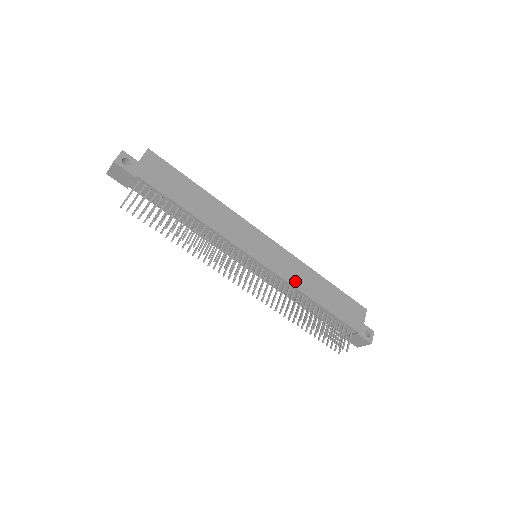
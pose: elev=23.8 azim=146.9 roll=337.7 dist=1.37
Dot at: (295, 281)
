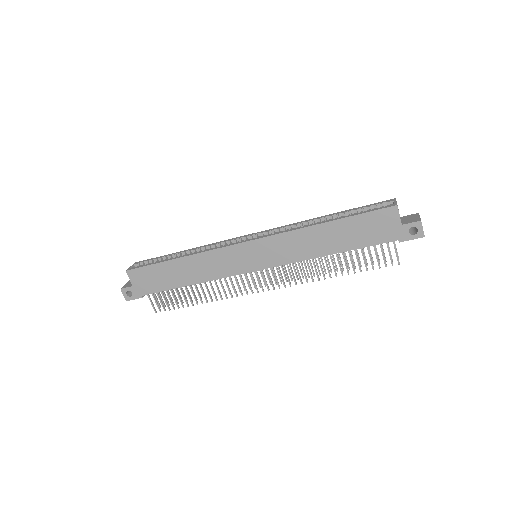
Dot at: (299, 255)
